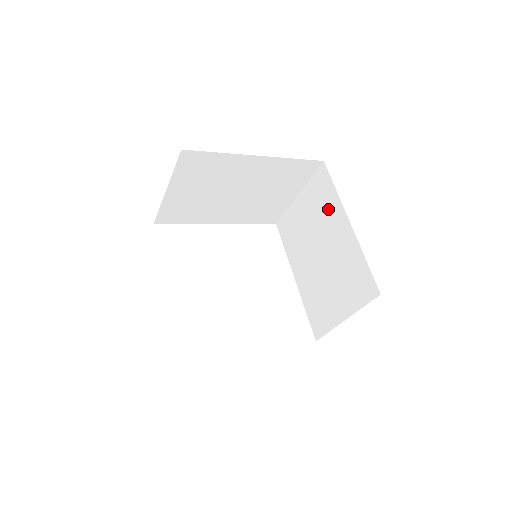
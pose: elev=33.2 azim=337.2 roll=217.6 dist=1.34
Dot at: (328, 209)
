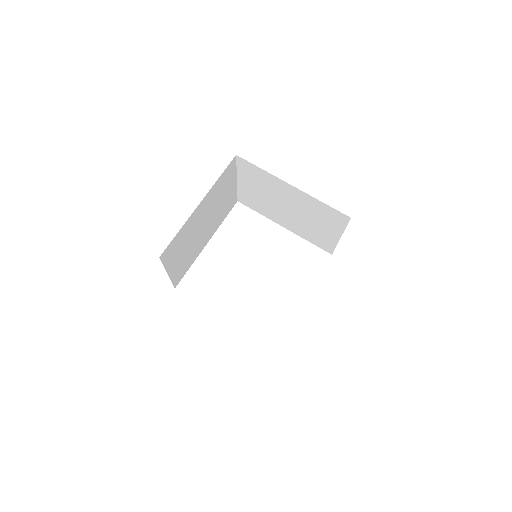
Dot at: (268, 182)
